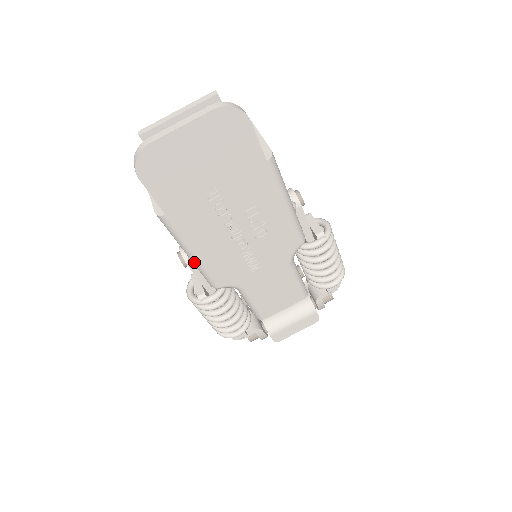
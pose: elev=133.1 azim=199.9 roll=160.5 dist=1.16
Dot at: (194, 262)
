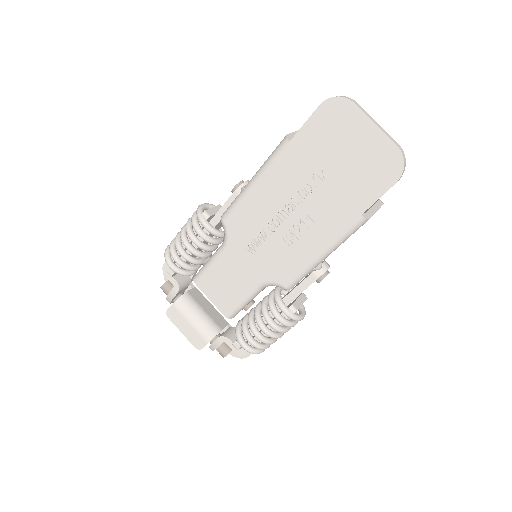
Dot at: (246, 187)
